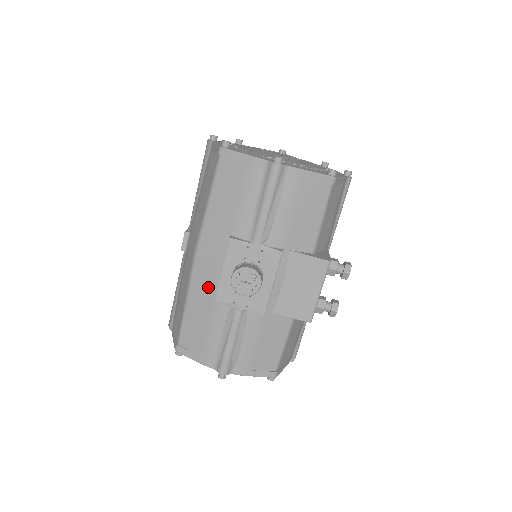
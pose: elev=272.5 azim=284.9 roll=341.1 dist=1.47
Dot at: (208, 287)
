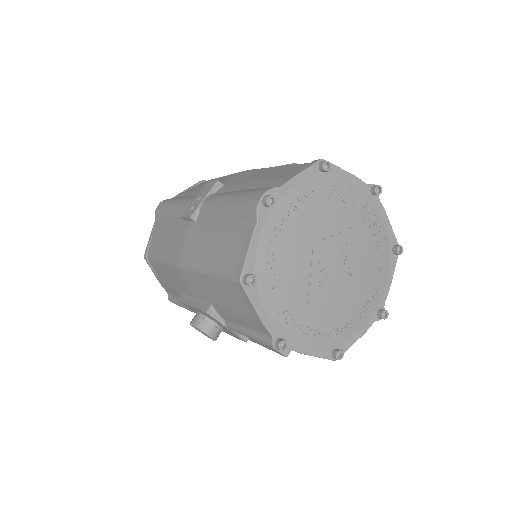
Dot at: (180, 285)
